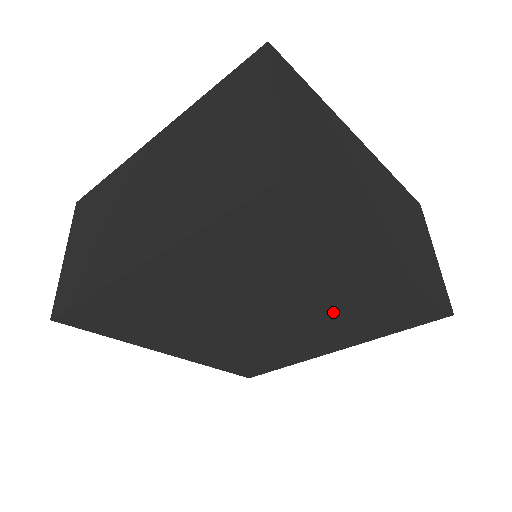
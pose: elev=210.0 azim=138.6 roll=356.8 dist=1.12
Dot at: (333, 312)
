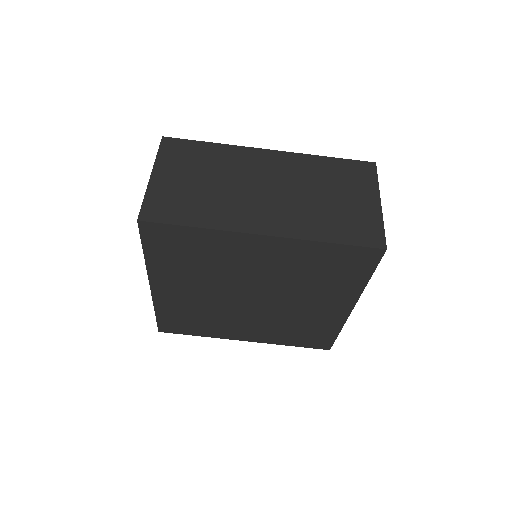
Dot at: (290, 279)
